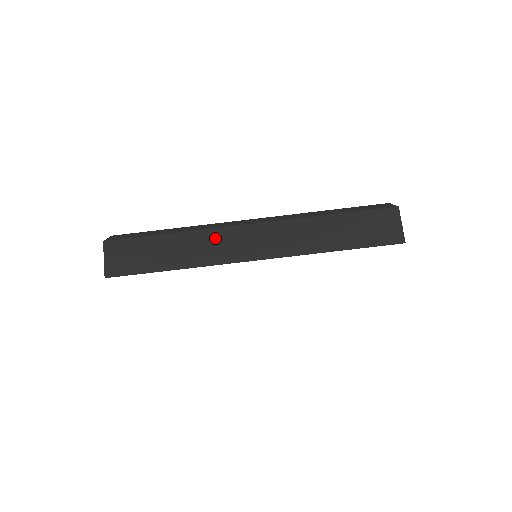
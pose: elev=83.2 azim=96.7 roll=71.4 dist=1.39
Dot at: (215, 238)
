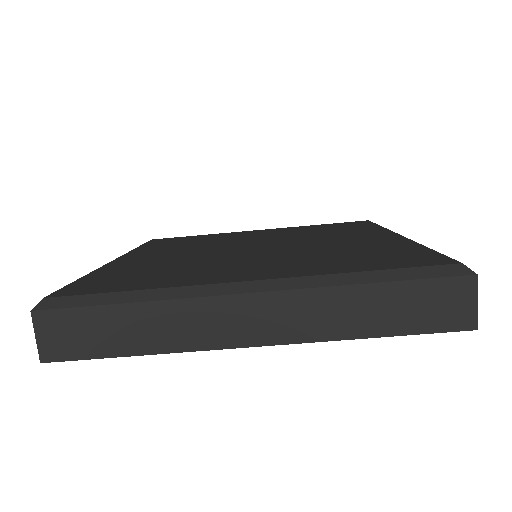
Dot at: (196, 312)
